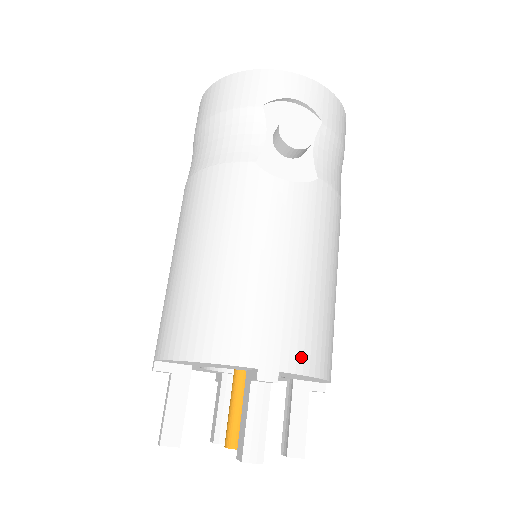
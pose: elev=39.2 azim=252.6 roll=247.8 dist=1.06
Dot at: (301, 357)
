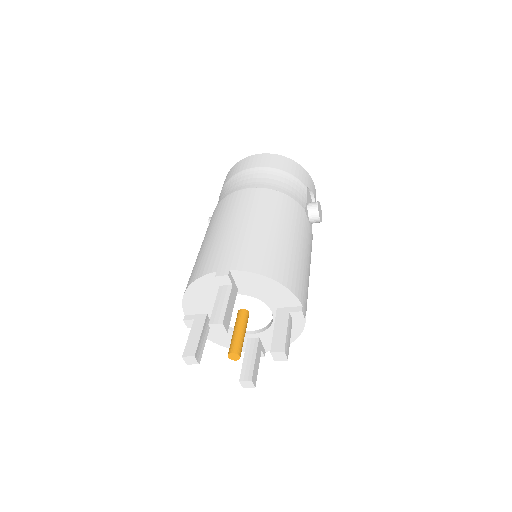
Dot at: occluded
